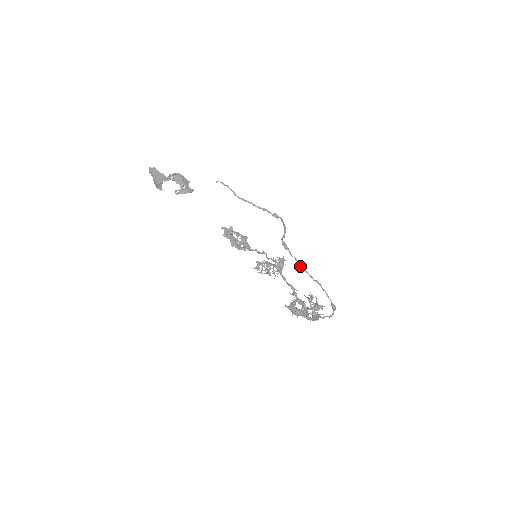
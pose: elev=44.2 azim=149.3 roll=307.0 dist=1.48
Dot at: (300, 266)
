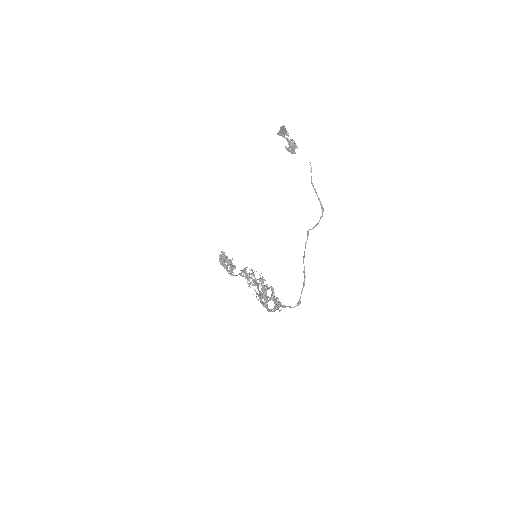
Dot at: (304, 256)
